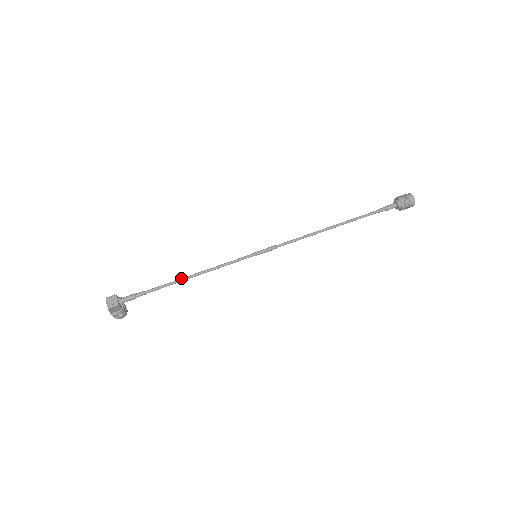
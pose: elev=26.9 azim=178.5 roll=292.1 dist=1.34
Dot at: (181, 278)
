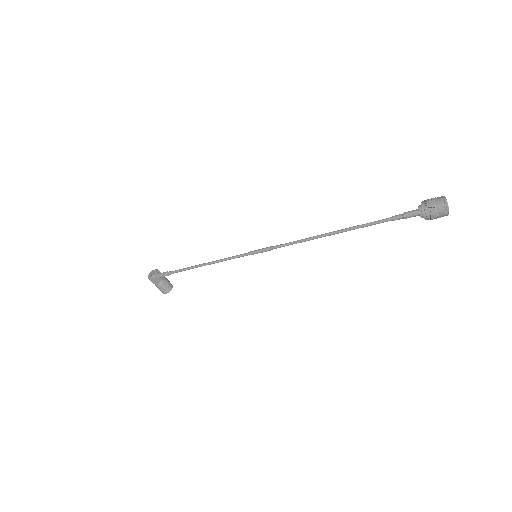
Dot at: (196, 265)
